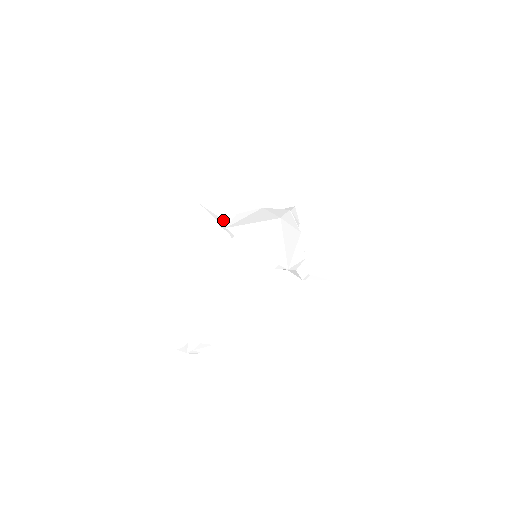
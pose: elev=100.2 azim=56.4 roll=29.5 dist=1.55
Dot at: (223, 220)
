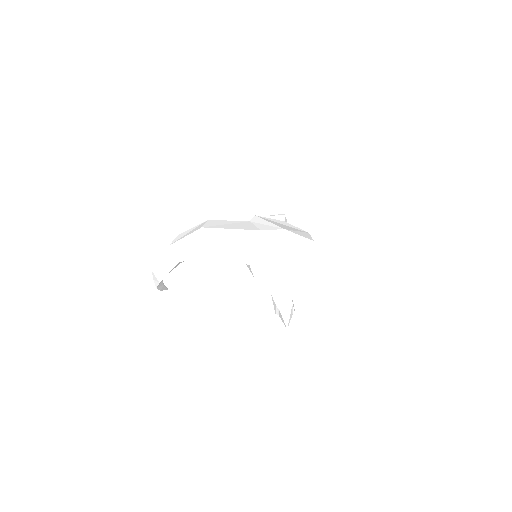
Dot at: (270, 217)
